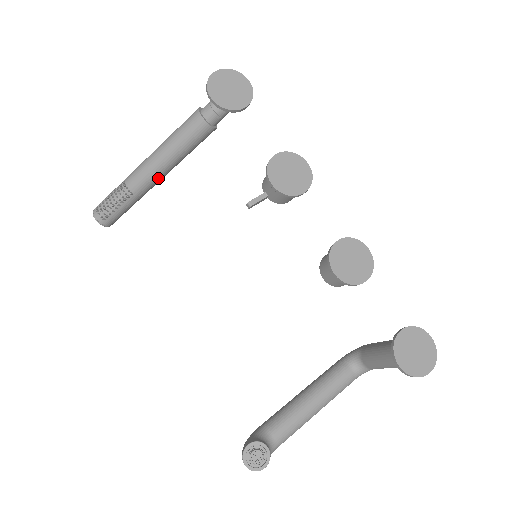
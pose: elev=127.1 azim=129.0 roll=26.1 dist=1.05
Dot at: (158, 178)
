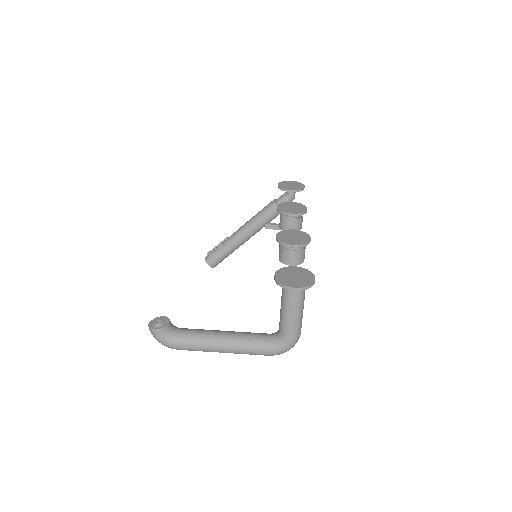
Dot at: (243, 235)
